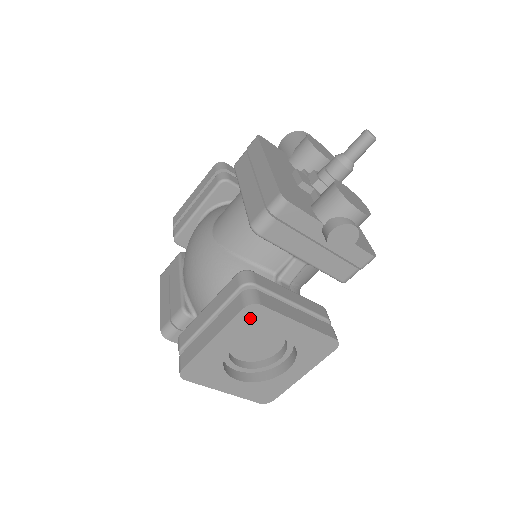
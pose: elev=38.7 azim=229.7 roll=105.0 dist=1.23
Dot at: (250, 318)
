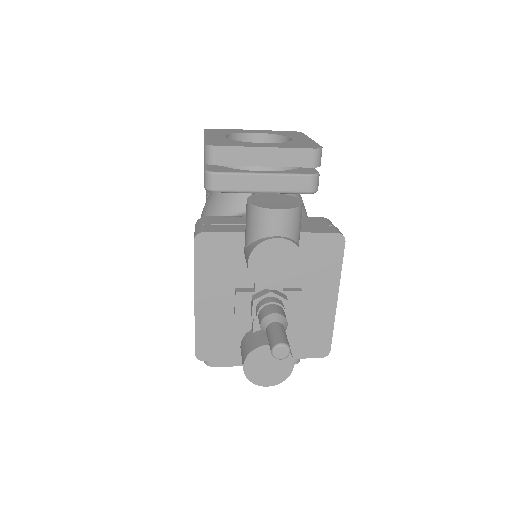
Dot at: occluded
